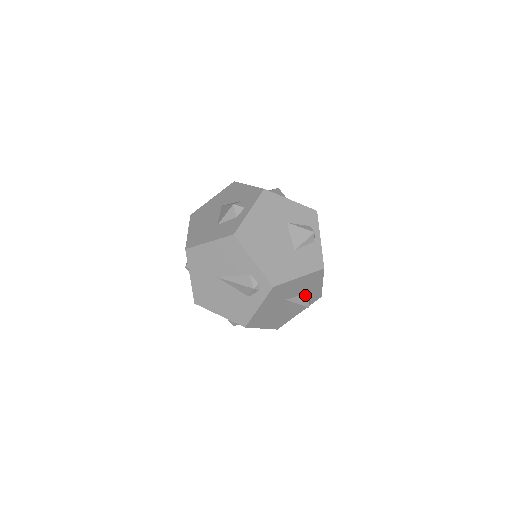
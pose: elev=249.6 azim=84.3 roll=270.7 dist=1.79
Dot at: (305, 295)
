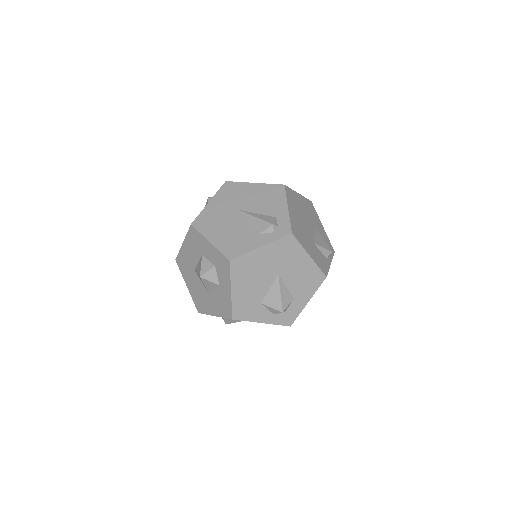
Dot at: (290, 295)
